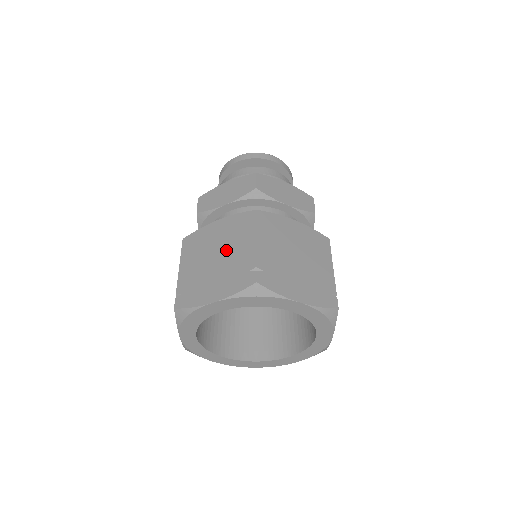
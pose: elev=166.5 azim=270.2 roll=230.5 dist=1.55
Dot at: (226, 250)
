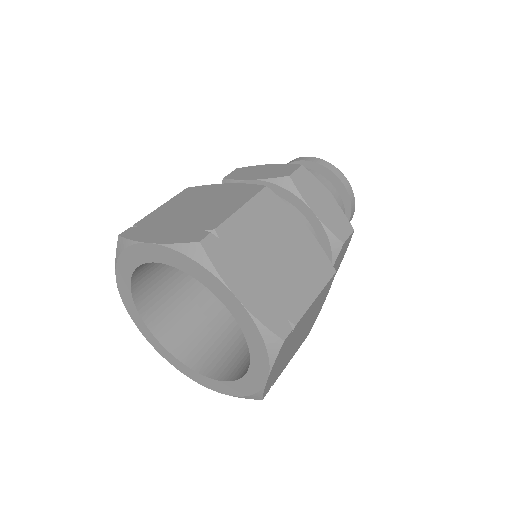
Dot at: (207, 207)
